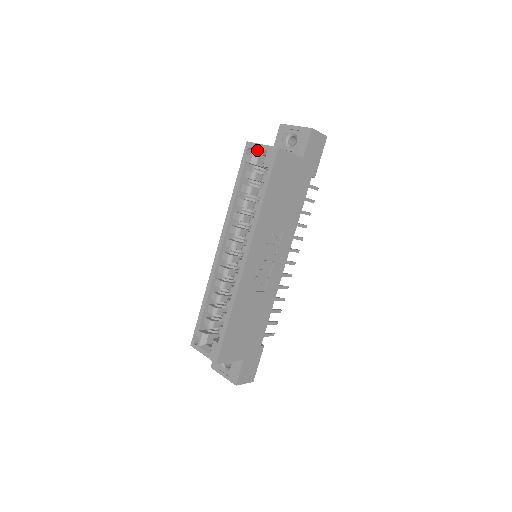
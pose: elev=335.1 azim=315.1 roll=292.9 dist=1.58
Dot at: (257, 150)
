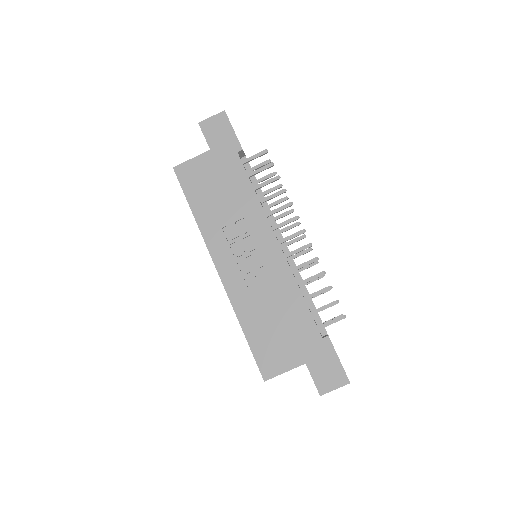
Dot at: occluded
